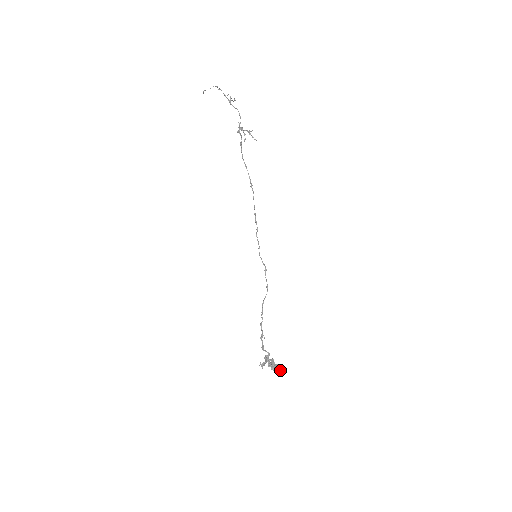
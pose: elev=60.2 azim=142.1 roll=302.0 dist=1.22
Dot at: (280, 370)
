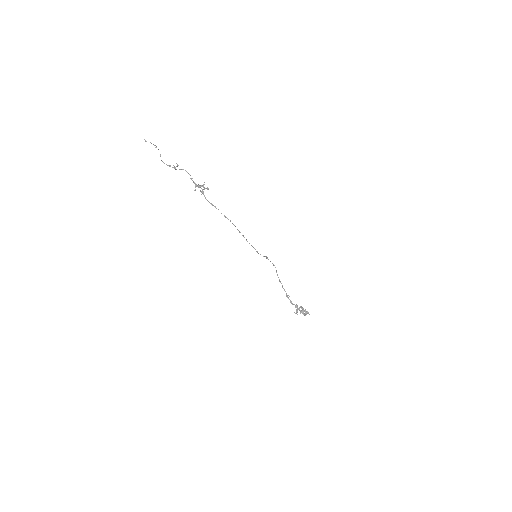
Dot at: occluded
